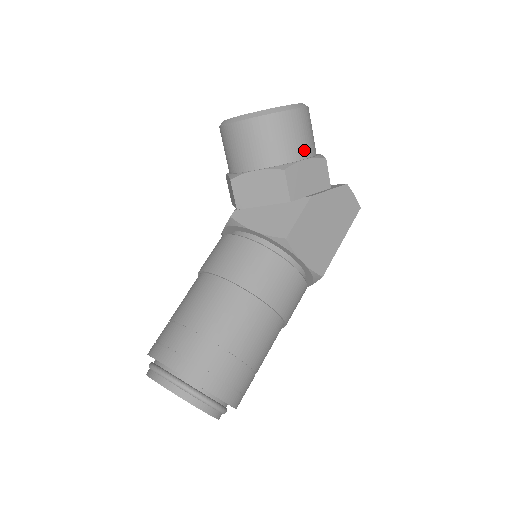
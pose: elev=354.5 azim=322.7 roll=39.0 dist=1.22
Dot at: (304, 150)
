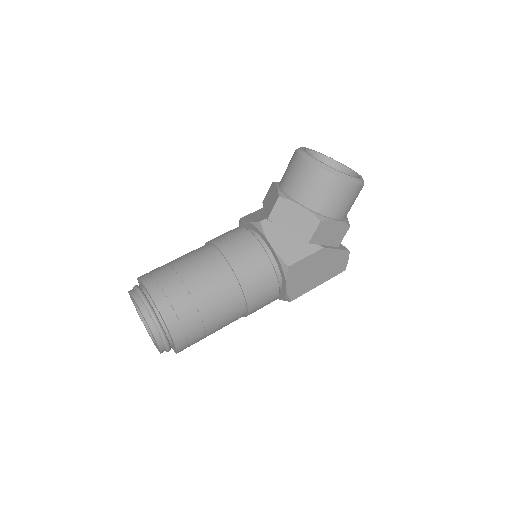
Dot at: (341, 213)
